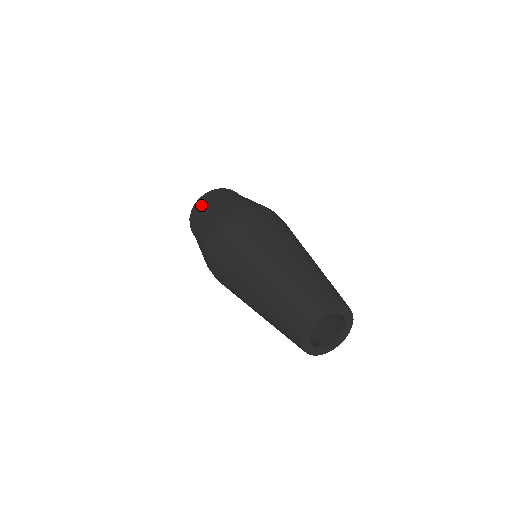
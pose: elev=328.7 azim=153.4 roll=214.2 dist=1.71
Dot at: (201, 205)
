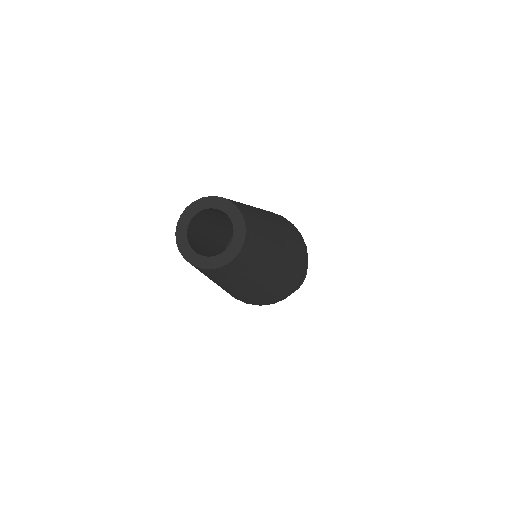
Dot at: occluded
